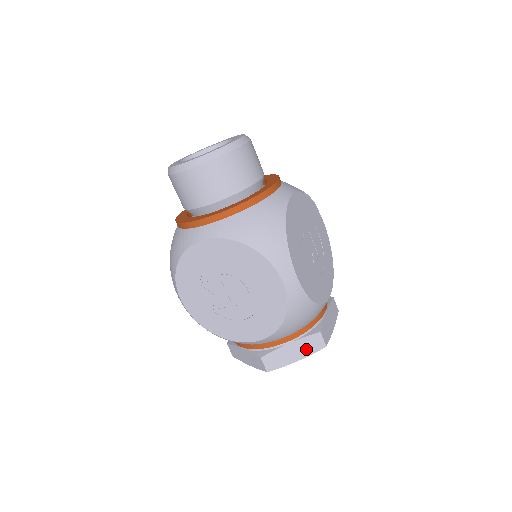
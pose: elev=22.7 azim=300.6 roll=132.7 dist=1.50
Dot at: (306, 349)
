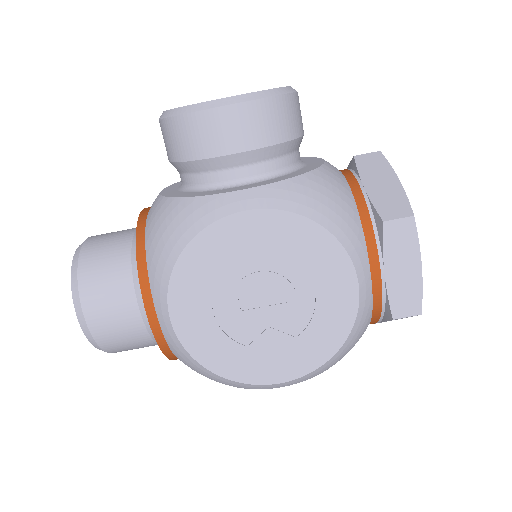
Dot at: occluded
